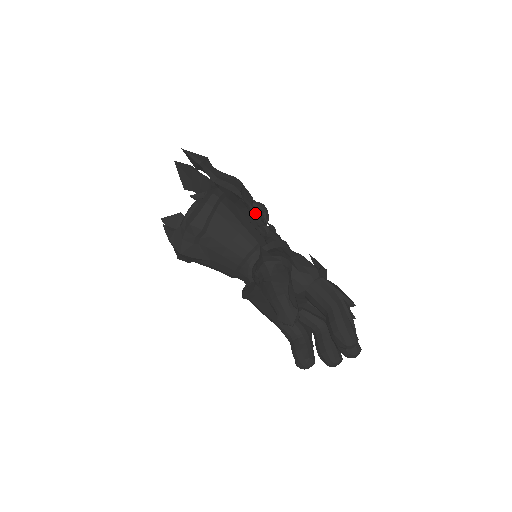
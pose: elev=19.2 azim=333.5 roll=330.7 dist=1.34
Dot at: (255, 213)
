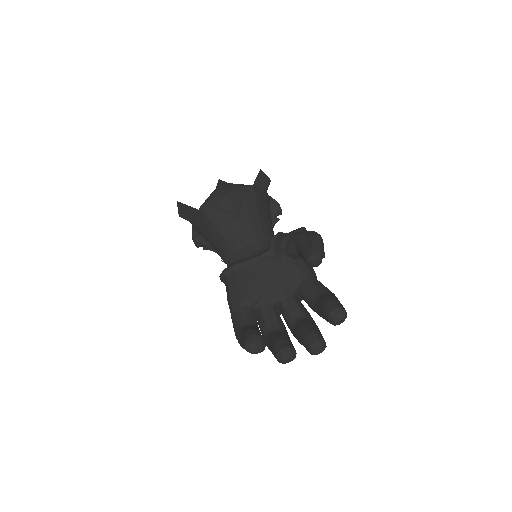
Dot at: occluded
